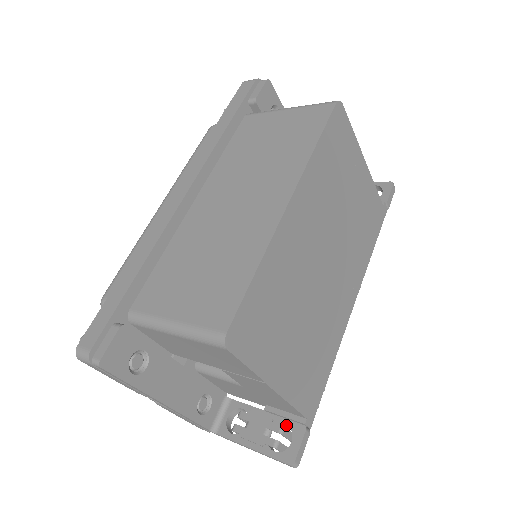
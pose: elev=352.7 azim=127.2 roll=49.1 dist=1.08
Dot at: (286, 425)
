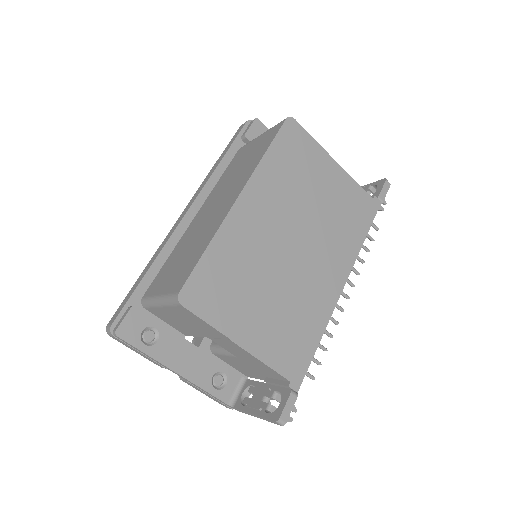
Dot at: (280, 392)
